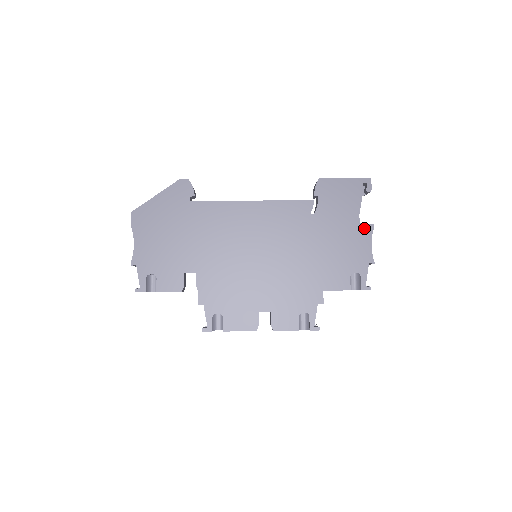
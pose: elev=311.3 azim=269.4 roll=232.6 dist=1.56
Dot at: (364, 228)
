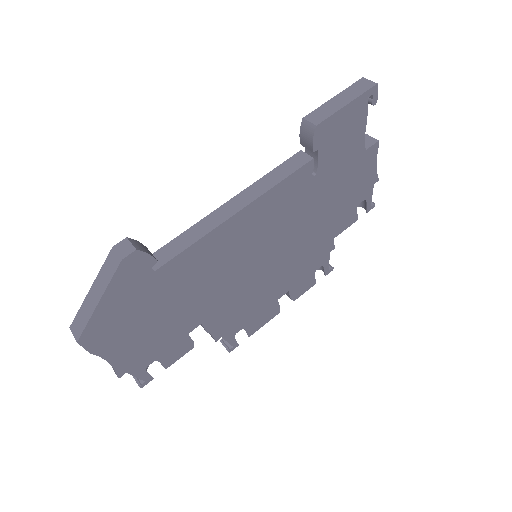
Dot at: (369, 152)
